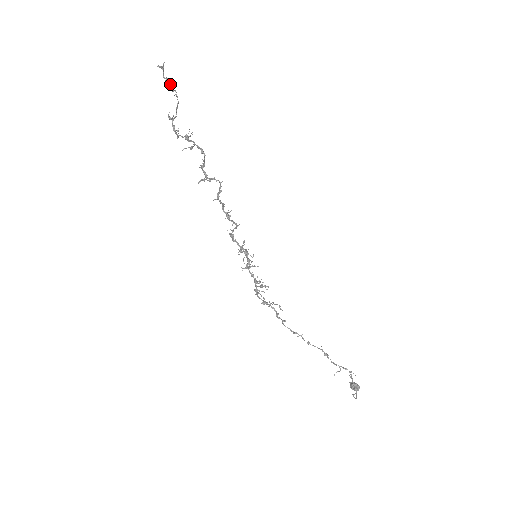
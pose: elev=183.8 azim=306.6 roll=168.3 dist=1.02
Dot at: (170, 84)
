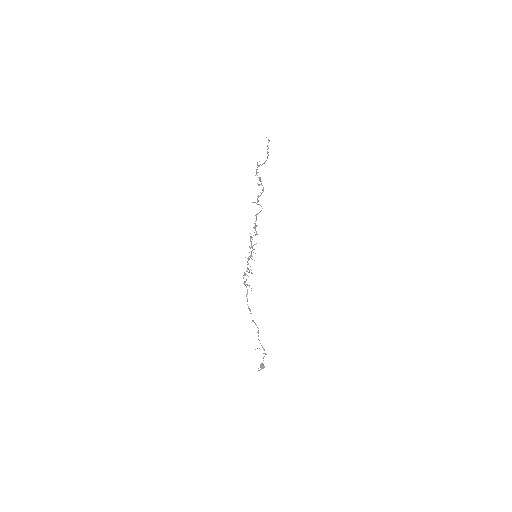
Dot at: occluded
